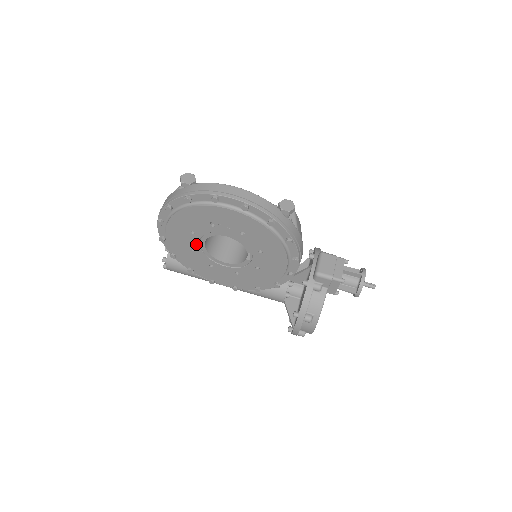
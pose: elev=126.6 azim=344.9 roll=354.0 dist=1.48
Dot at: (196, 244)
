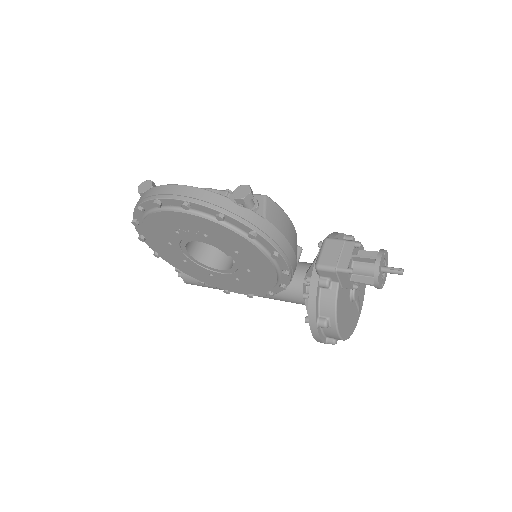
Dot at: (182, 255)
